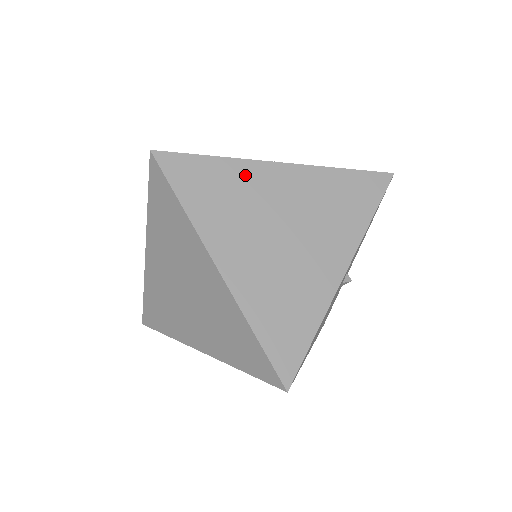
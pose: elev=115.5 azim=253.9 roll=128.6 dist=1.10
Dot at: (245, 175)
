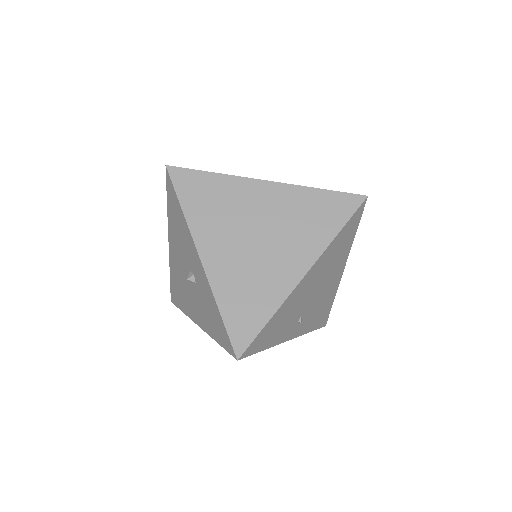
Dot at: occluded
